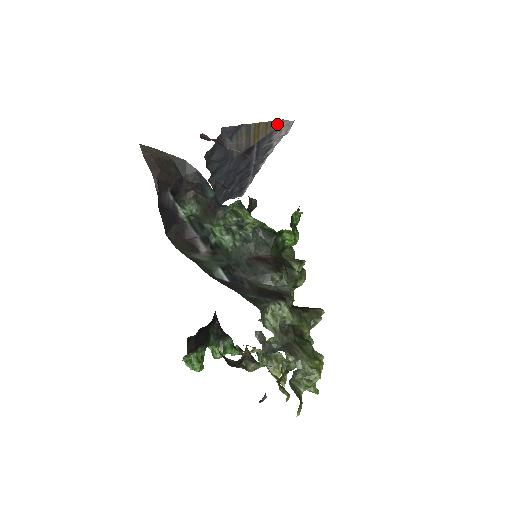
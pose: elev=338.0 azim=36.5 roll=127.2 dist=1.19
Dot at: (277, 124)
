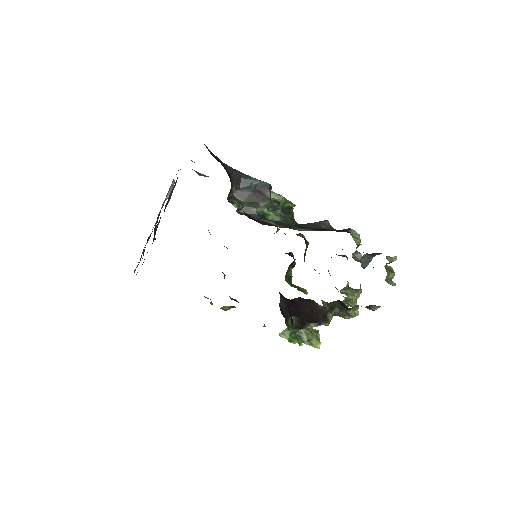
Dot at: occluded
